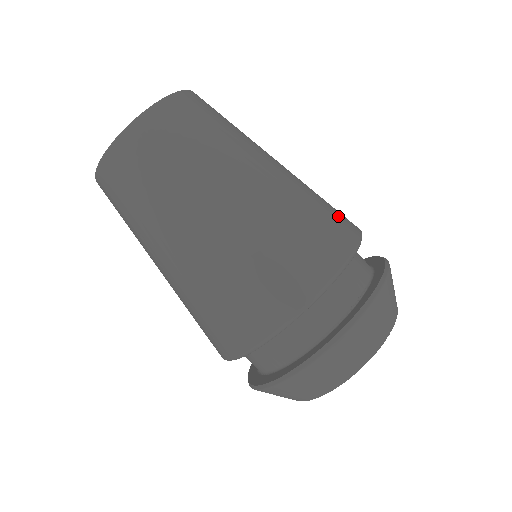
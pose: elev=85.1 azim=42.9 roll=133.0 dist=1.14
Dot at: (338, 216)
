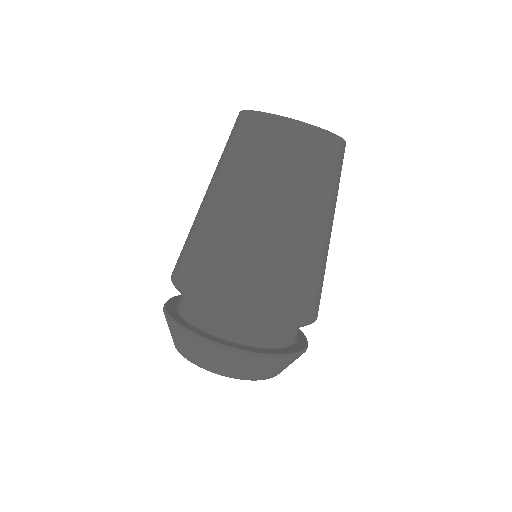
Dot at: occluded
